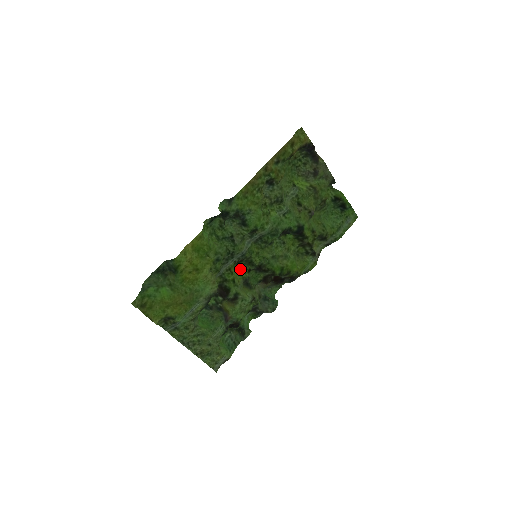
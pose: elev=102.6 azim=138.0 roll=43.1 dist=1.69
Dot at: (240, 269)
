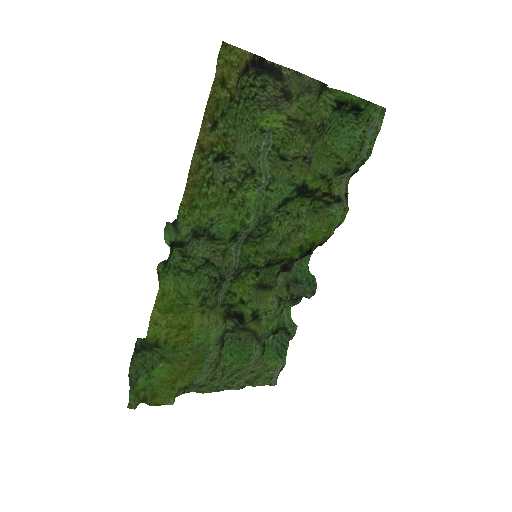
Dot at: (244, 278)
